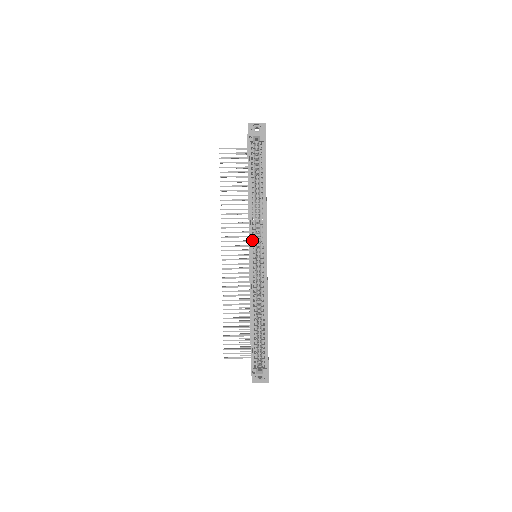
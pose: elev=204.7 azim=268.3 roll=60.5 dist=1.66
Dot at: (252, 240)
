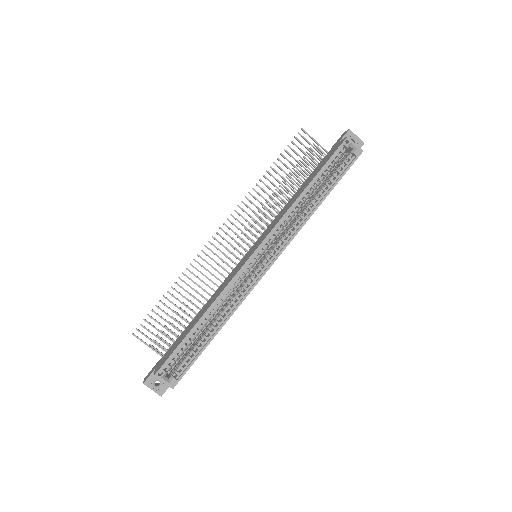
Dot at: (271, 237)
